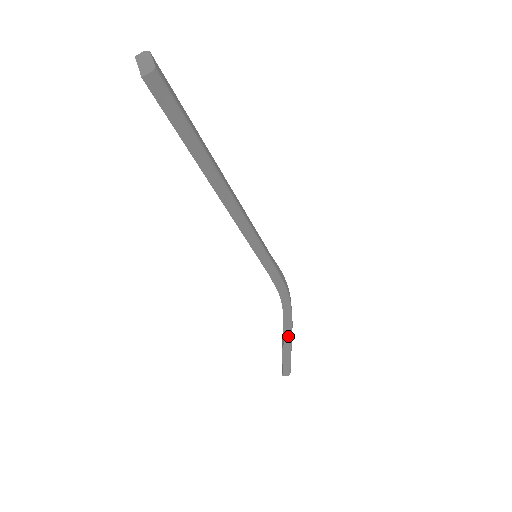
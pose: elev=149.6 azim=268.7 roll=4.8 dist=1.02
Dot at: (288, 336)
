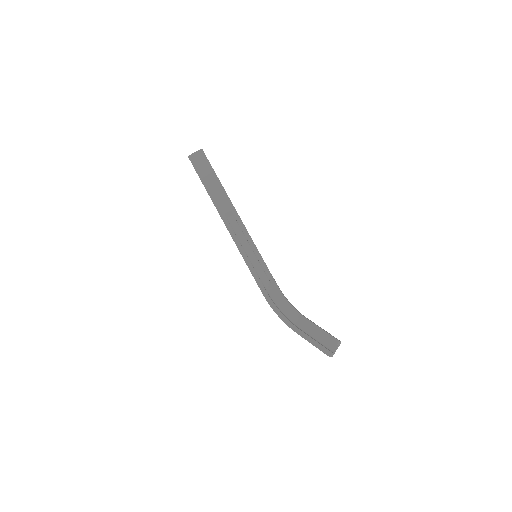
Dot at: (310, 320)
